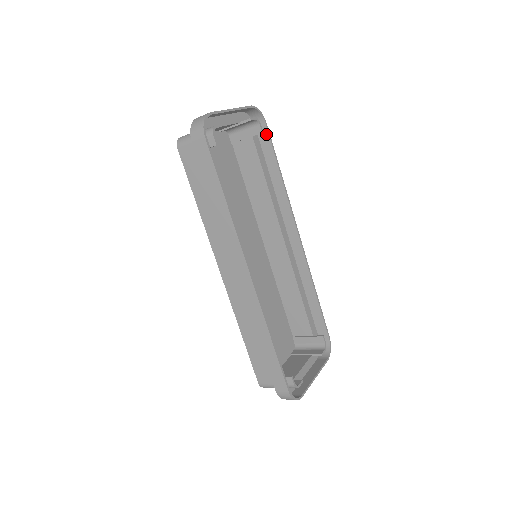
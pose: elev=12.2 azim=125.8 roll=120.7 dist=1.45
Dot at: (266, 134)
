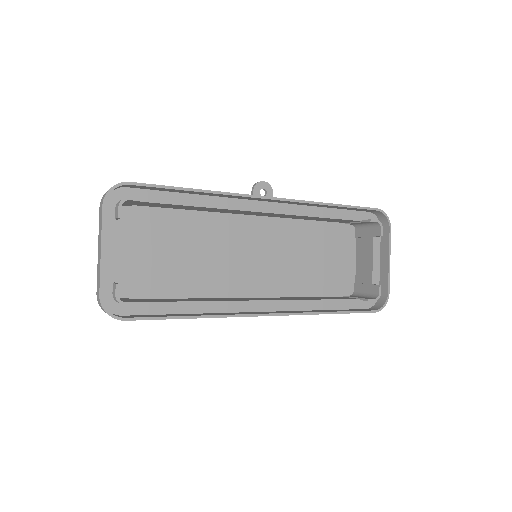
Dot at: (142, 187)
